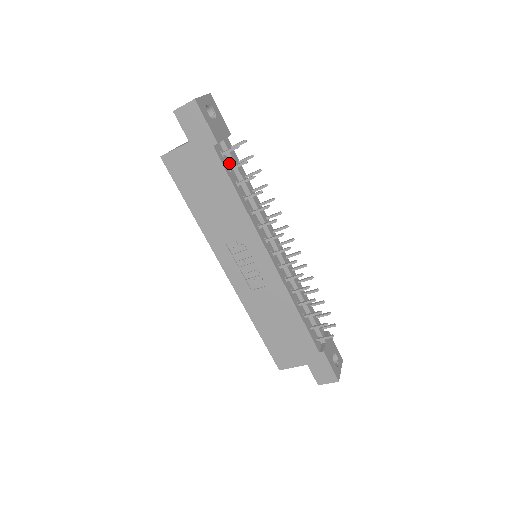
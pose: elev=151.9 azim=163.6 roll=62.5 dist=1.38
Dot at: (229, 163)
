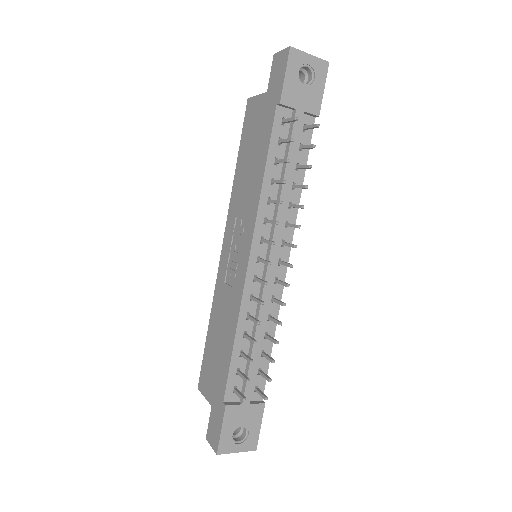
Dot at: (287, 137)
